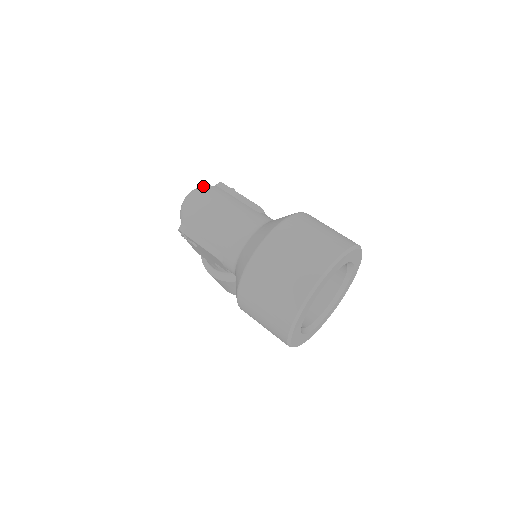
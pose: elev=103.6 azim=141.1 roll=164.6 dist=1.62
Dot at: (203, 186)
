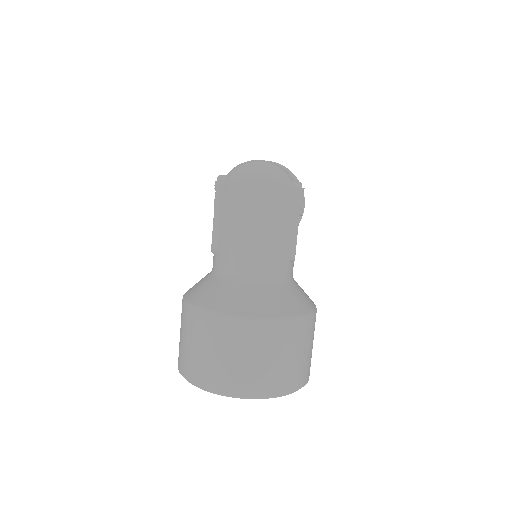
Dot at: (281, 176)
